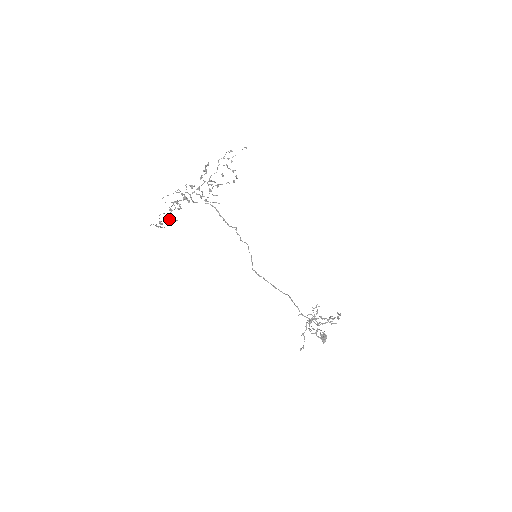
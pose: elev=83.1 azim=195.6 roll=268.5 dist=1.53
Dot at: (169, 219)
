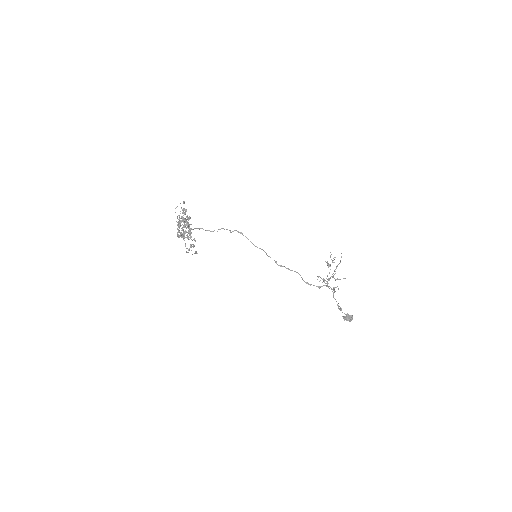
Dot at: occluded
